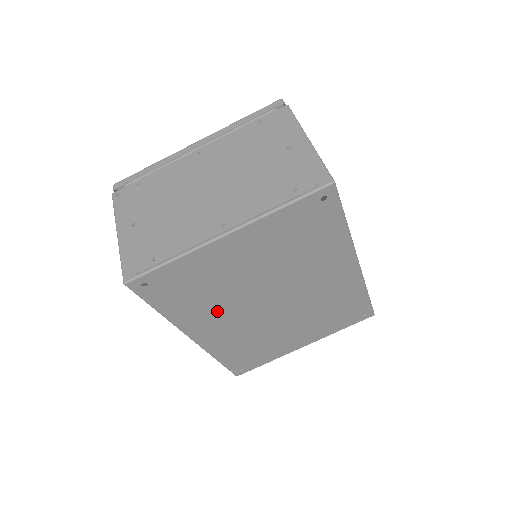
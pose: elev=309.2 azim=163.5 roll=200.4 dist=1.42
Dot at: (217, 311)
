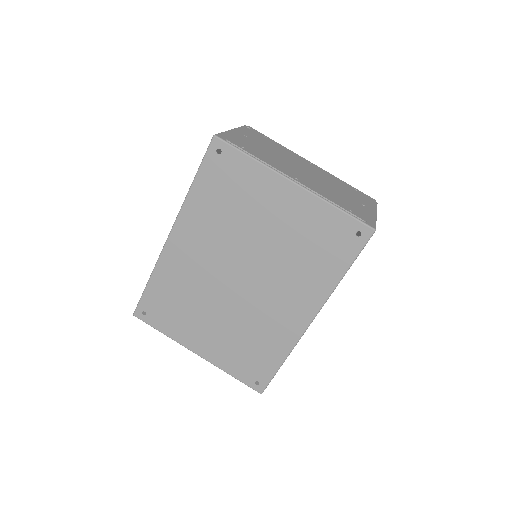
Dot at: (212, 232)
